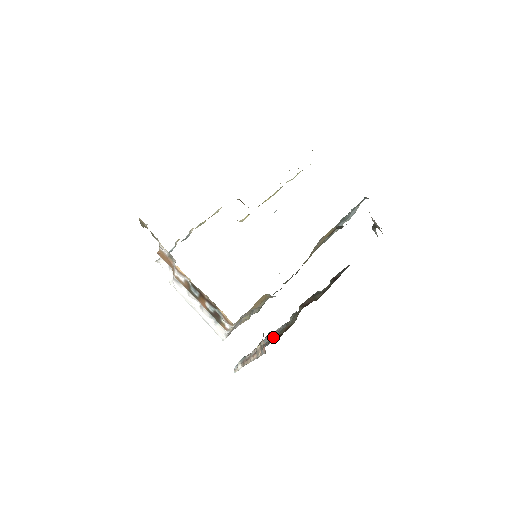
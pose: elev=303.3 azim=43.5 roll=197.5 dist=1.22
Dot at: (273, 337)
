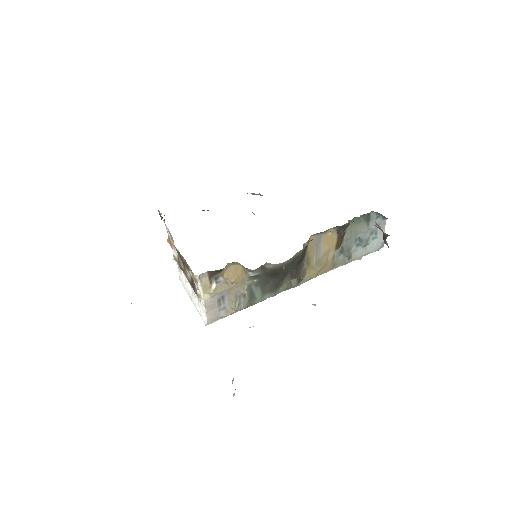
Dot at: occluded
